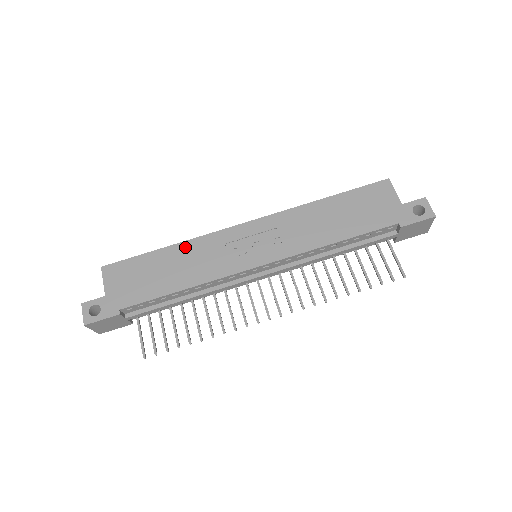
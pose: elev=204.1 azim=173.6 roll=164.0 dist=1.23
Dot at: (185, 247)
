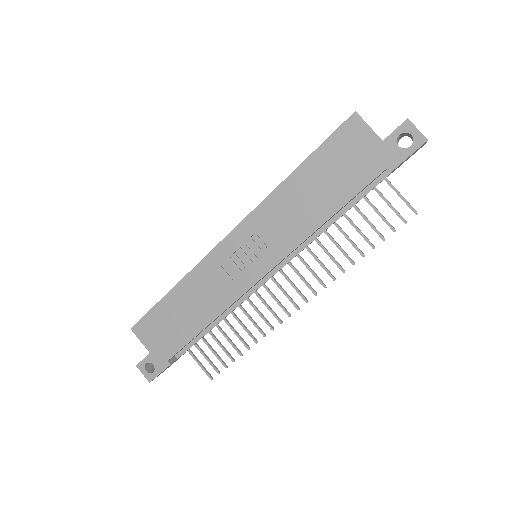
Dot at: (187, 283)
